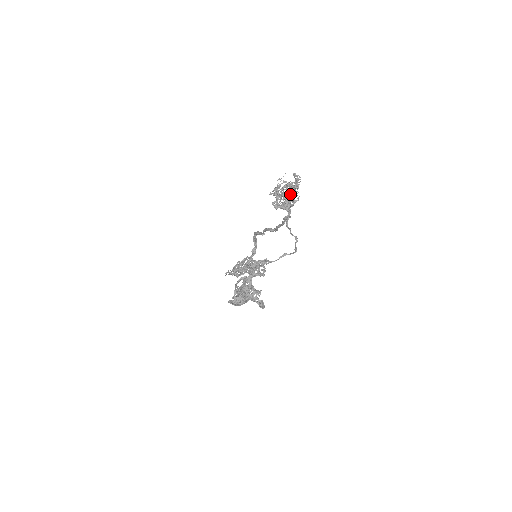
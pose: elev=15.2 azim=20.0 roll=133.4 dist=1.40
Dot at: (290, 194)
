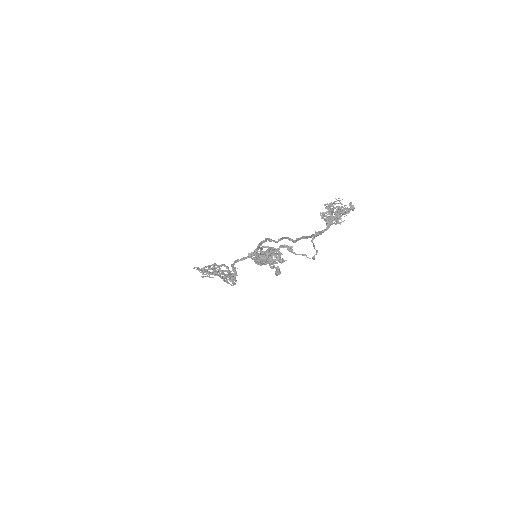
Dot at: (337, 215)
